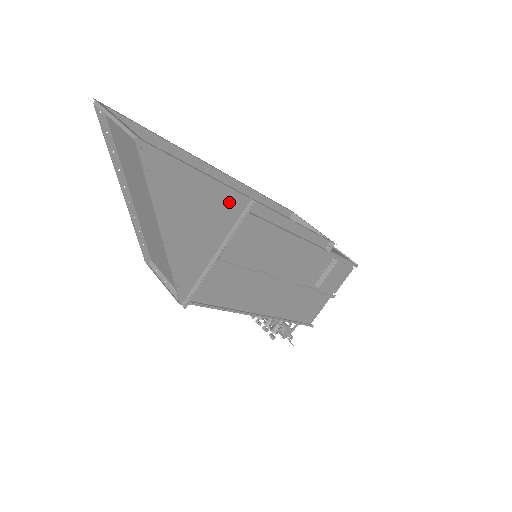
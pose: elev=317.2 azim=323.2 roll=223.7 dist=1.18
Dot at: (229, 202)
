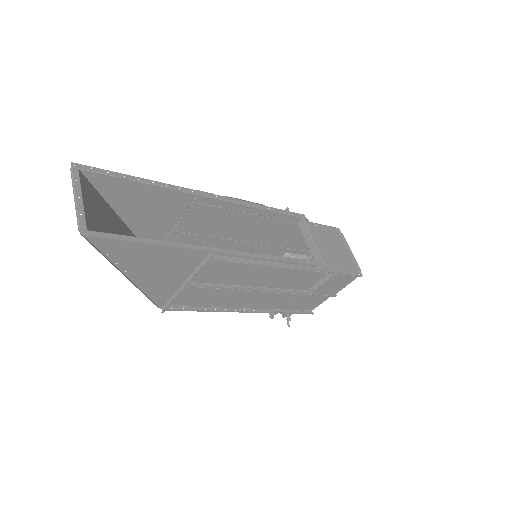
Dot at: (190, 252)
